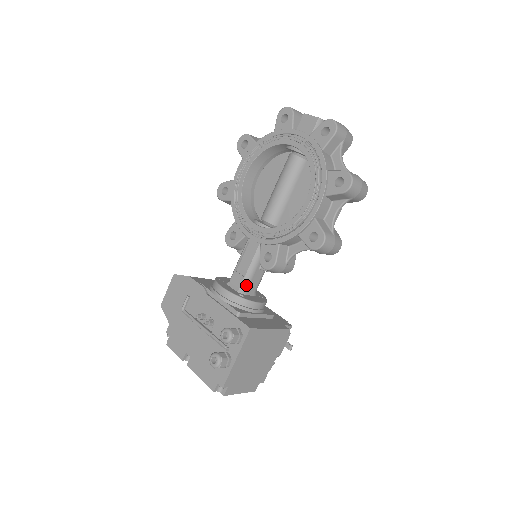
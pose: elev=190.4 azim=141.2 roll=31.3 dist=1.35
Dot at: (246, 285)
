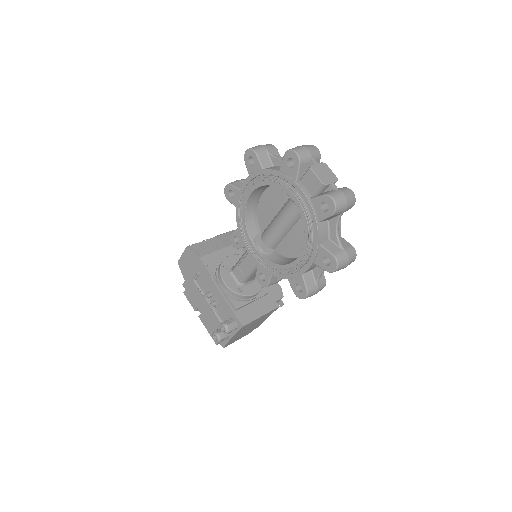
Dot at: (245, 280)
